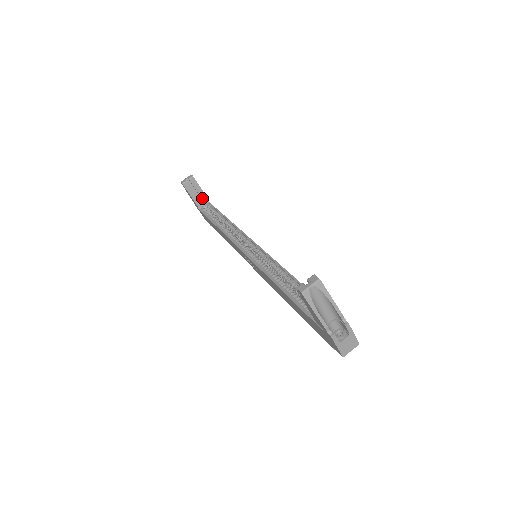
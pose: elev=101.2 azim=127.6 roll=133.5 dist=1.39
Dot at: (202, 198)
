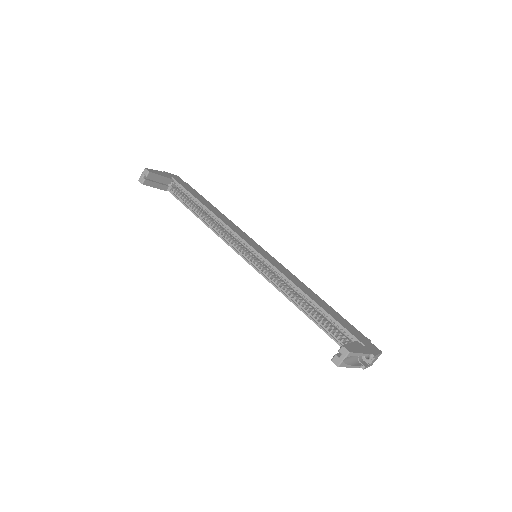
Dot at: (165, 182)
